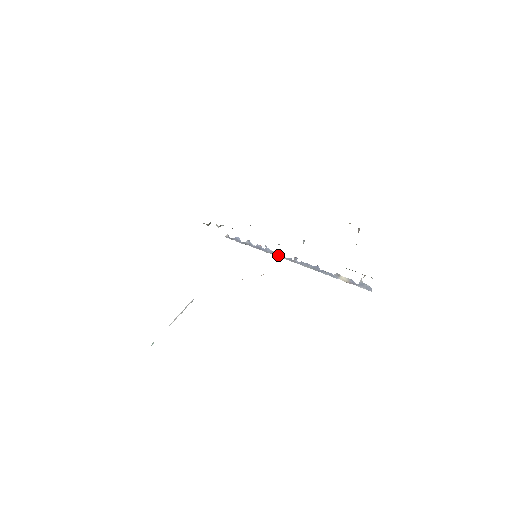
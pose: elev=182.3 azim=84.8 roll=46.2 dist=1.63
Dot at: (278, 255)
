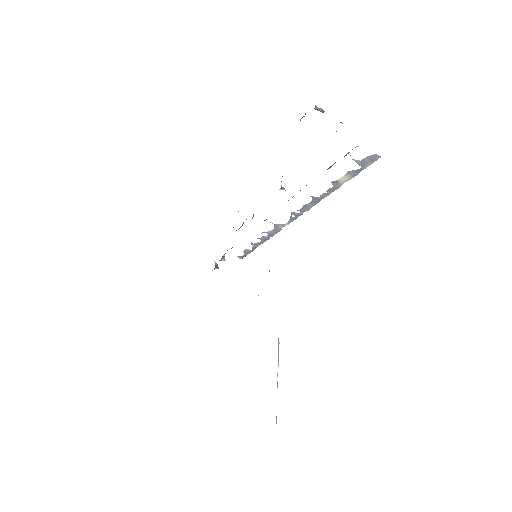
Dot at: (282, 227)
